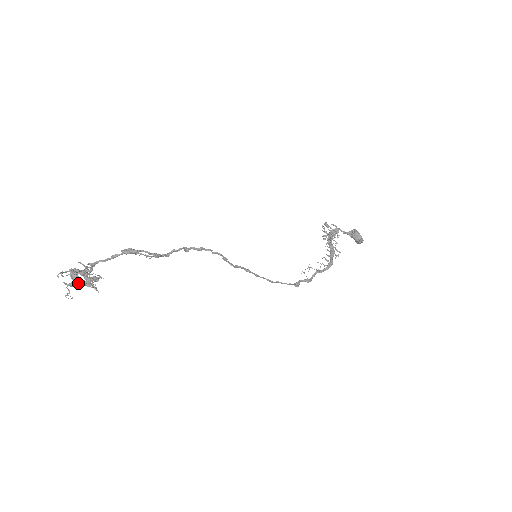
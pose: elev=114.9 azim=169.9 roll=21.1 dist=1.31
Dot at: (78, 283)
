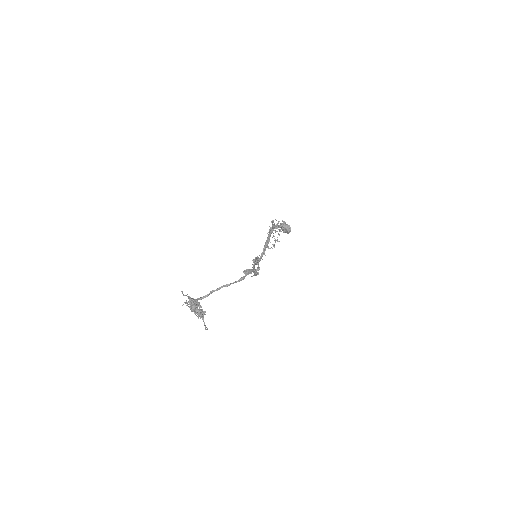
Dot at: (204, 313)
